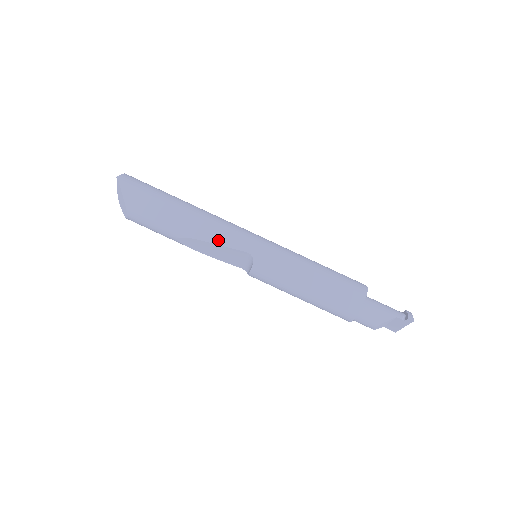
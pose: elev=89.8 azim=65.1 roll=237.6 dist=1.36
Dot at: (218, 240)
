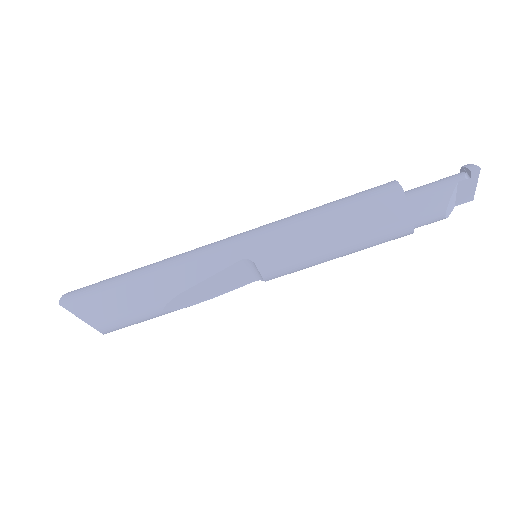
Dot at: (201, 275)
